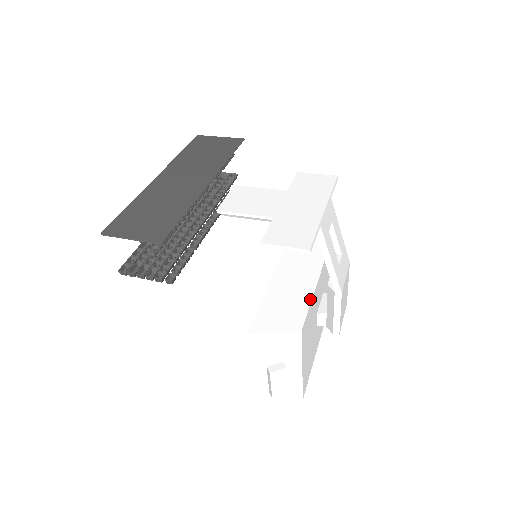
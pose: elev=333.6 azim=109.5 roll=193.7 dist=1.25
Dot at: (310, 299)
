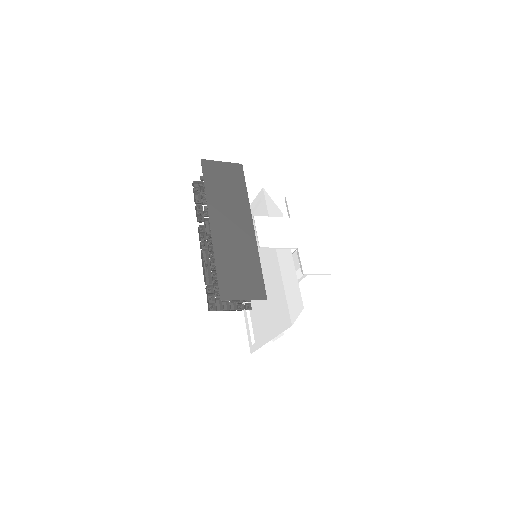
Dot at: occluded
